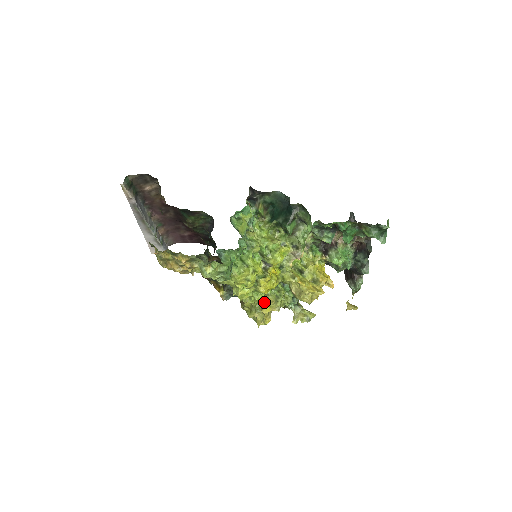
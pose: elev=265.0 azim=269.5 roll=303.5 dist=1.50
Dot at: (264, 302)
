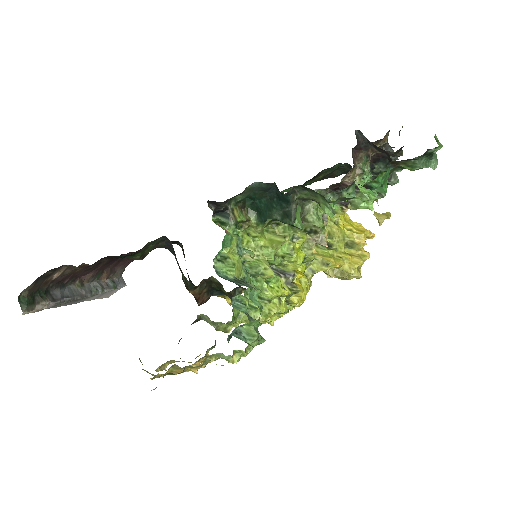
Dot at: occluded
